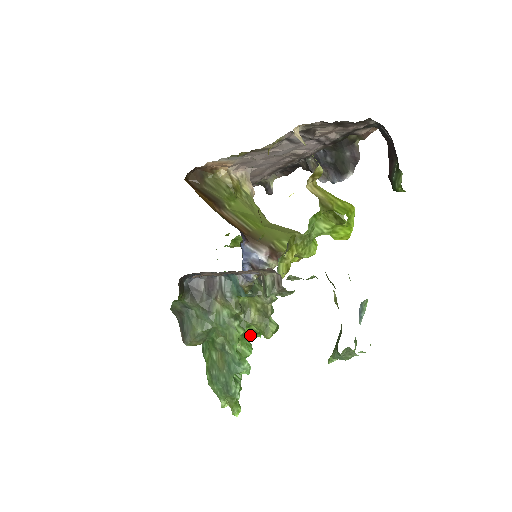
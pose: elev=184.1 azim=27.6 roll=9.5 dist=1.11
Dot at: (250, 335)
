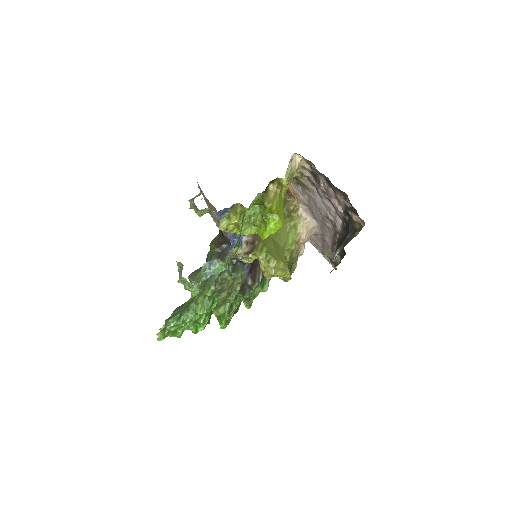
Dot at: (217, 315)
